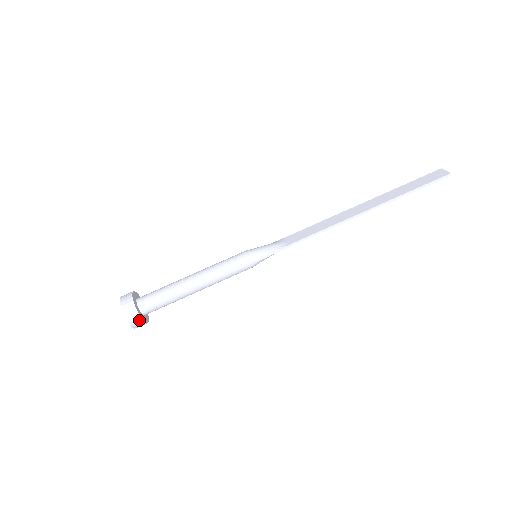
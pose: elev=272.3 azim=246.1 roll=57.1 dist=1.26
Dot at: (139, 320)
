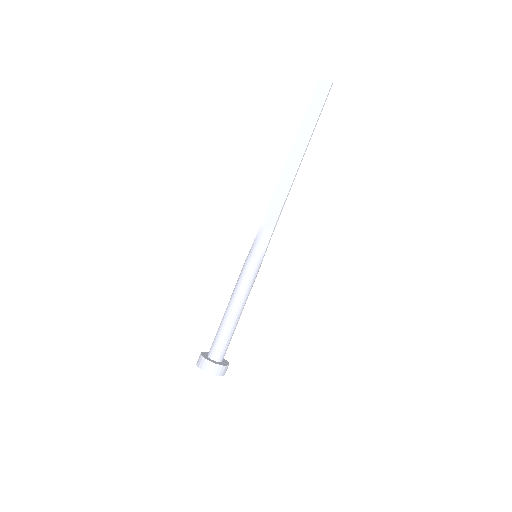
Dot at: (227, 367)
